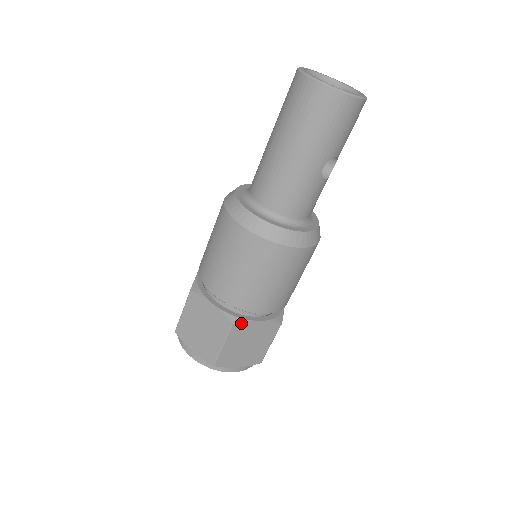
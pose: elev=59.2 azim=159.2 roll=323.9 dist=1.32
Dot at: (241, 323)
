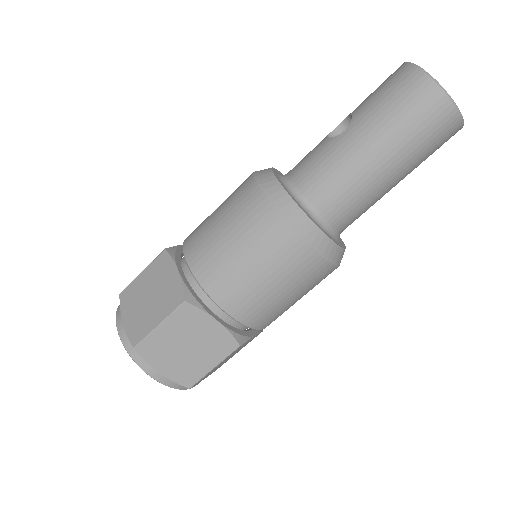
Dot at: (245, 342)
